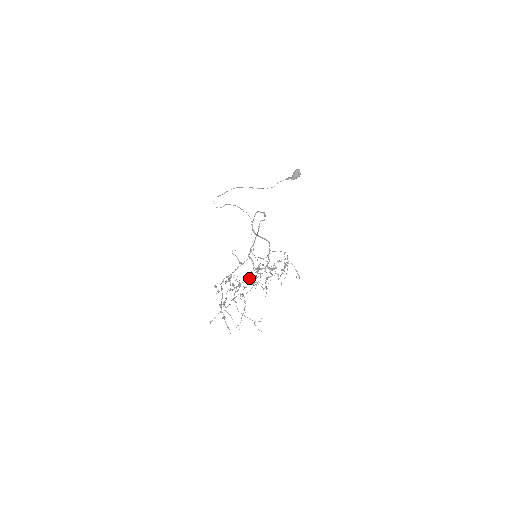
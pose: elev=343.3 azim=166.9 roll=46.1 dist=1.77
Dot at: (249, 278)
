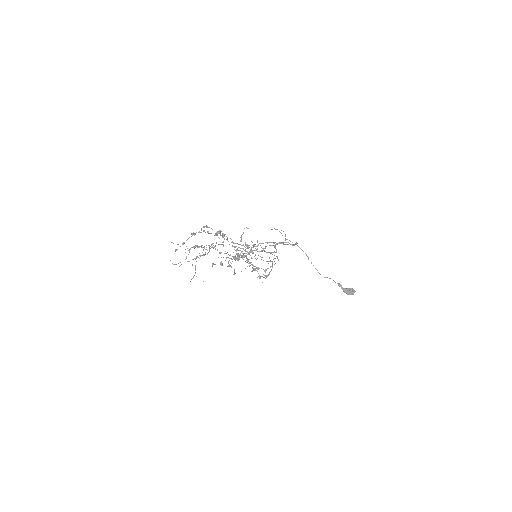
Dot at: occluded
